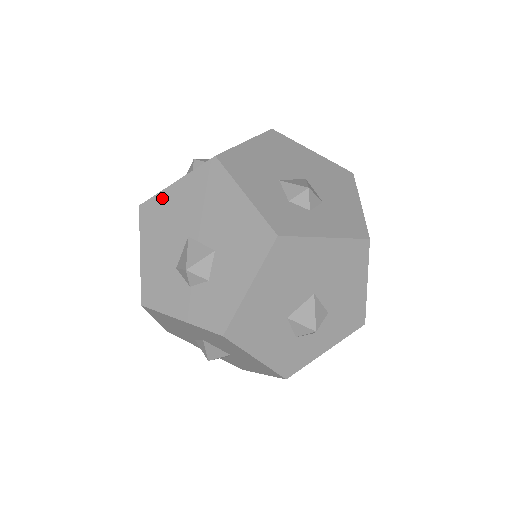
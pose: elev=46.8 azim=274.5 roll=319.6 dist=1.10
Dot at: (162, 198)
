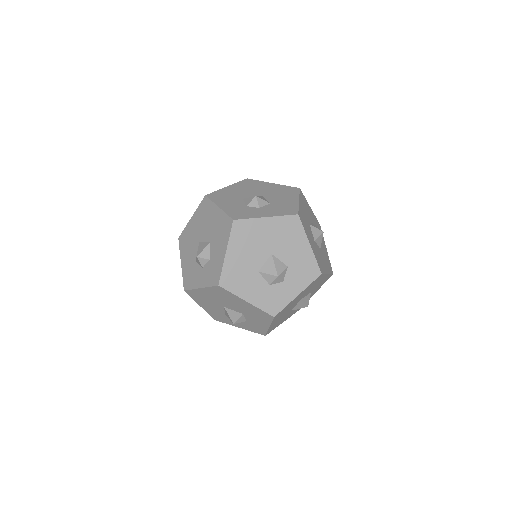
Dot at: (187, 229)
